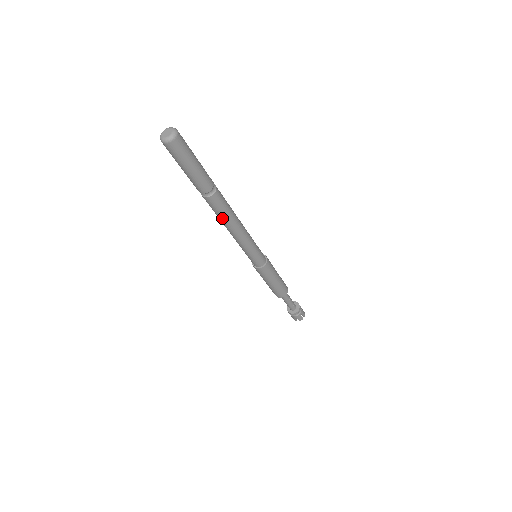
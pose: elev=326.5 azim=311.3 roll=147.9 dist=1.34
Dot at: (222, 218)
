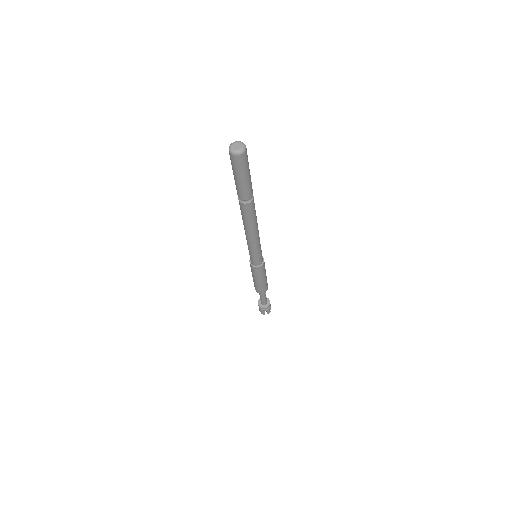
Dot at: (249, 222)
